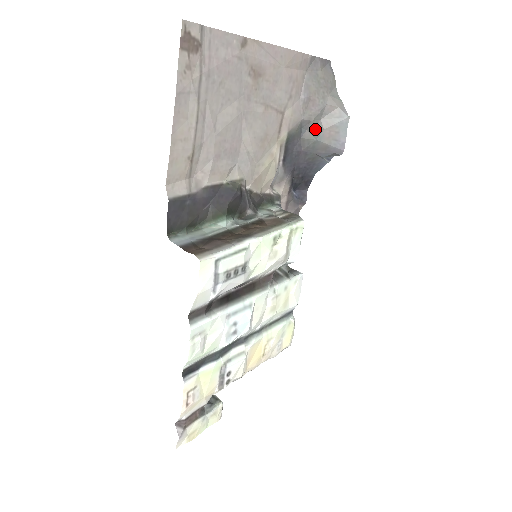
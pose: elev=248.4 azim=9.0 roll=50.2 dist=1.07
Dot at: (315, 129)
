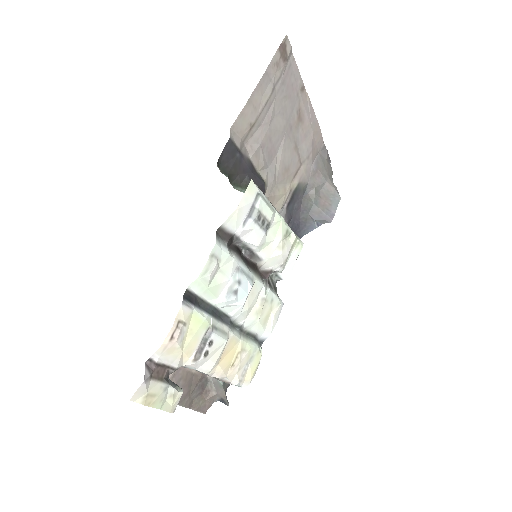
Dot at: (315, 195)
